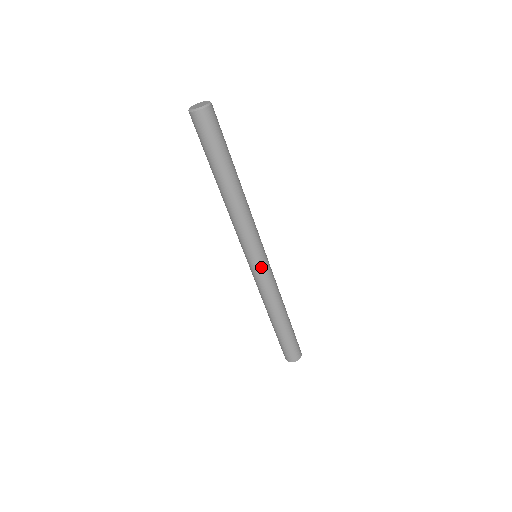
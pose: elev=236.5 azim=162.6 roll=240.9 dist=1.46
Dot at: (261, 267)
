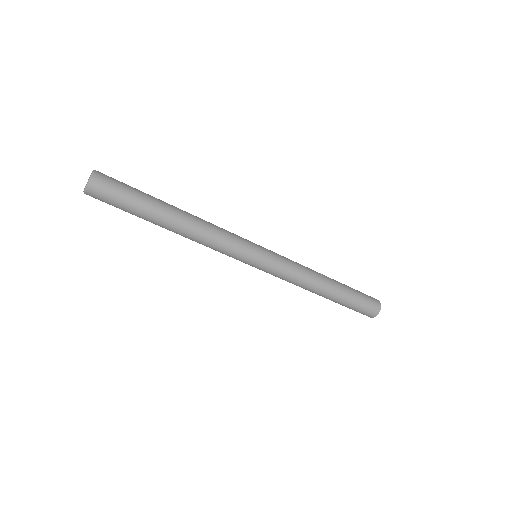
Dot at: (264, 266)
